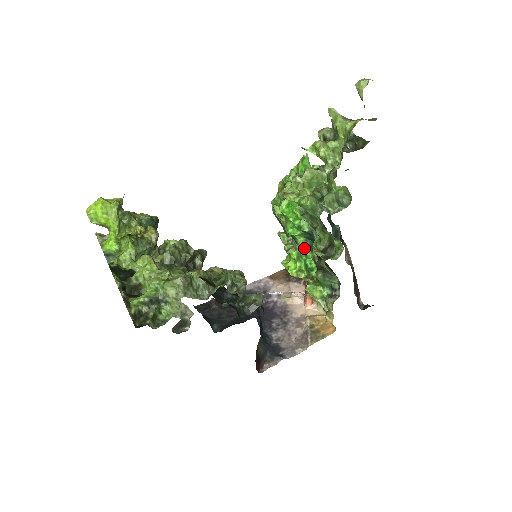
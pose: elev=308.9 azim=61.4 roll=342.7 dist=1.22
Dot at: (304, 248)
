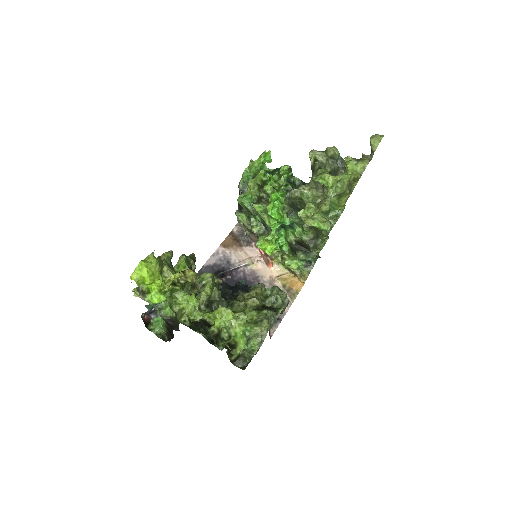
Dot at: (277, 232)
